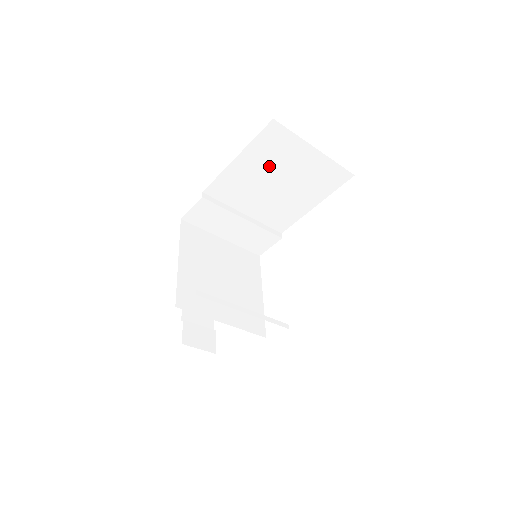
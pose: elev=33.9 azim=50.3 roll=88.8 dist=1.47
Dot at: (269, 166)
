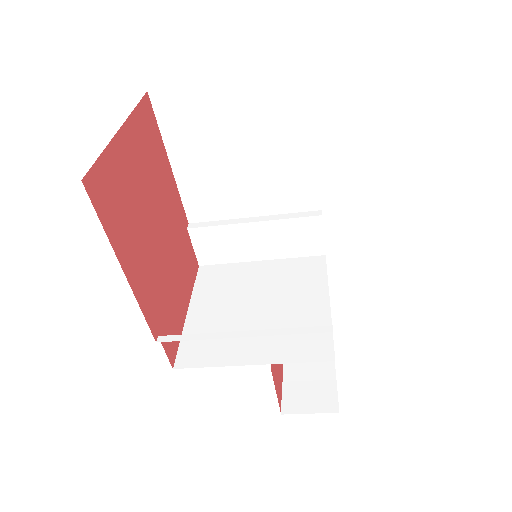
Dot at: (208, 144)
